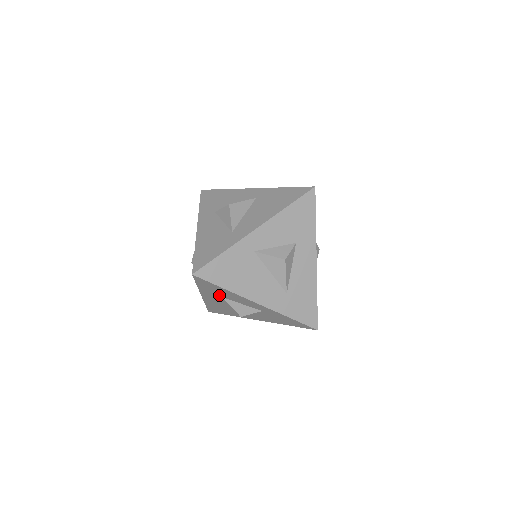
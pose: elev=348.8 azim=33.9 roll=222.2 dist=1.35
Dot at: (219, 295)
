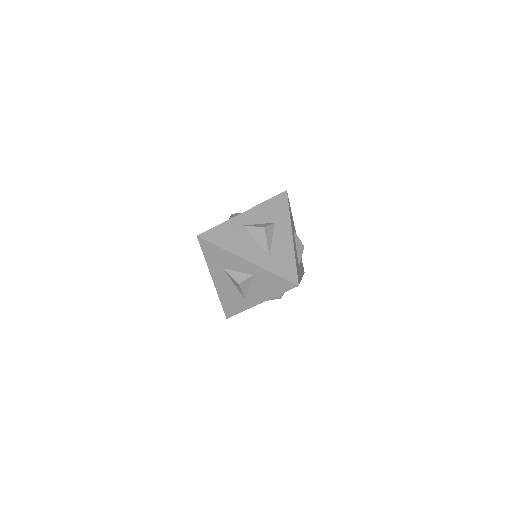
Dot at: (221, 266)
